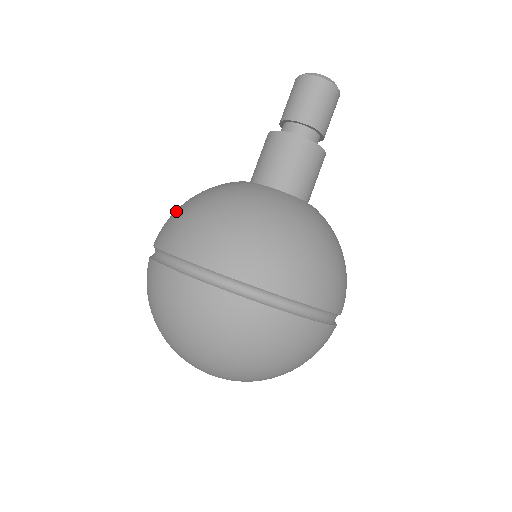
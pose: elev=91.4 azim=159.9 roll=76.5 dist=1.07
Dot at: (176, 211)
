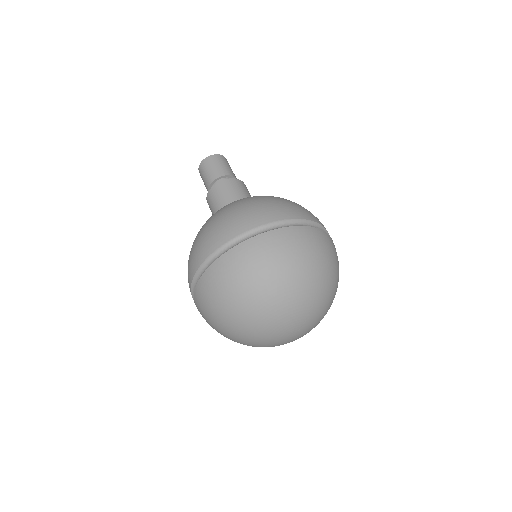
Dot at: (227, 215)
